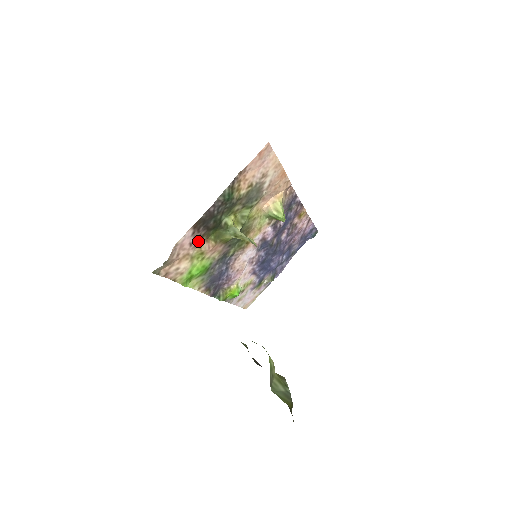
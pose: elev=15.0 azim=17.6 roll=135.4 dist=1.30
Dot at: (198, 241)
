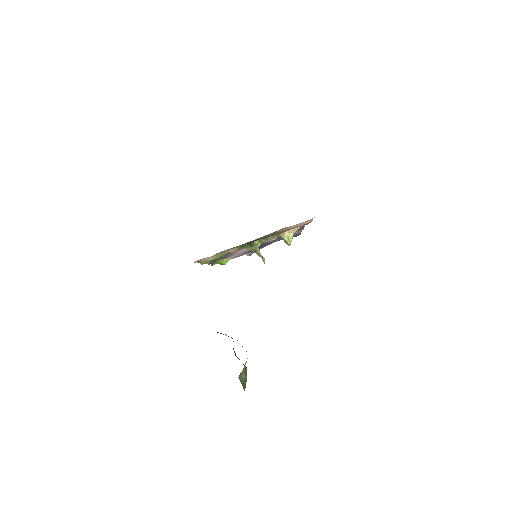
Dot at: occluded
